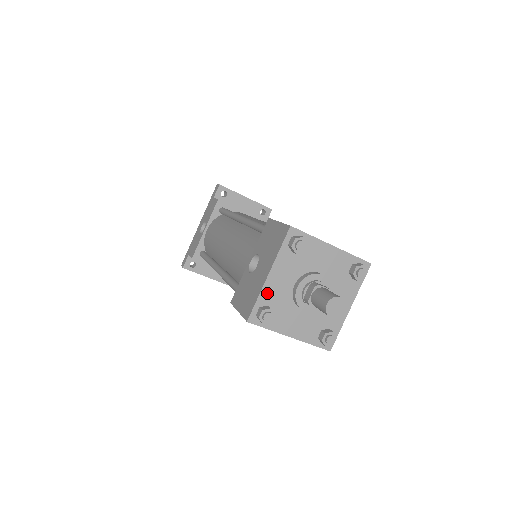
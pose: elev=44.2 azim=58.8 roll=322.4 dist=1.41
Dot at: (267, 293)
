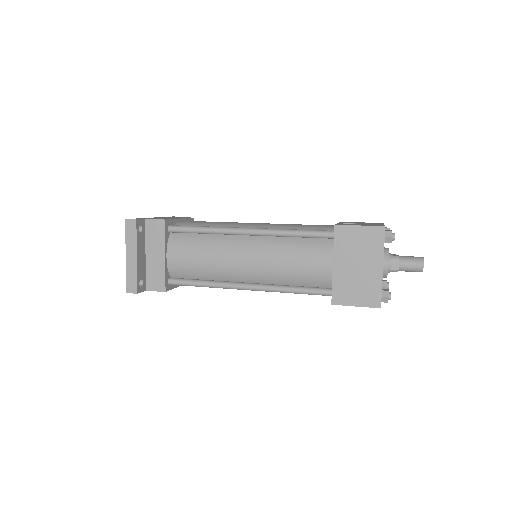
Dot at: occluded
